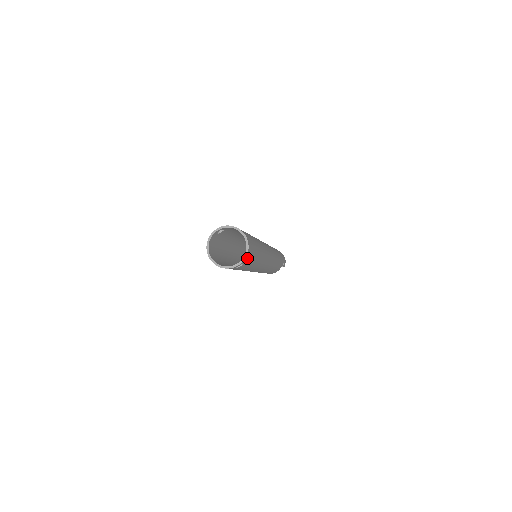
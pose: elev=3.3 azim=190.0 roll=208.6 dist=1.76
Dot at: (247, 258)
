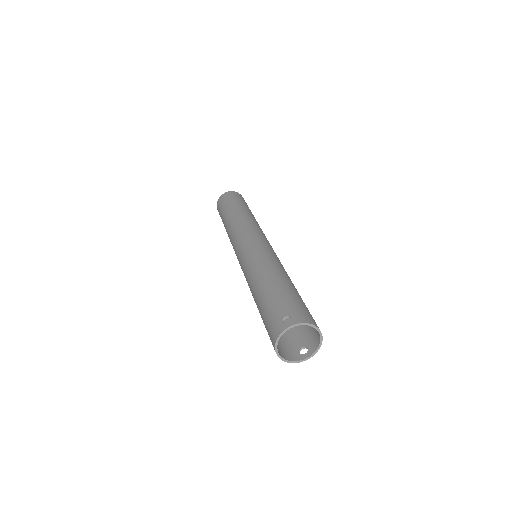
Dot at: (313, 344)
